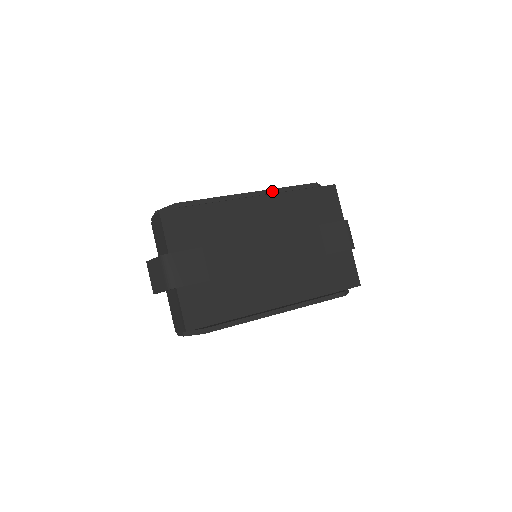
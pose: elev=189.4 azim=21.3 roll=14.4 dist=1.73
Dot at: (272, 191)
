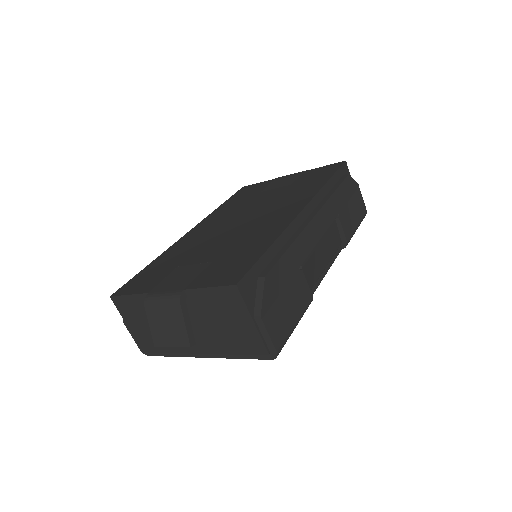
Dot at: occluded
